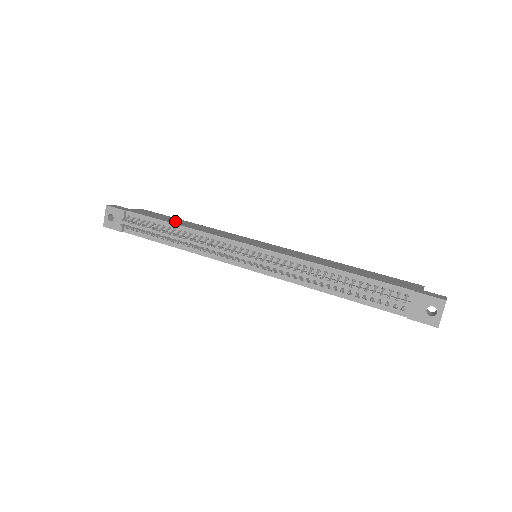
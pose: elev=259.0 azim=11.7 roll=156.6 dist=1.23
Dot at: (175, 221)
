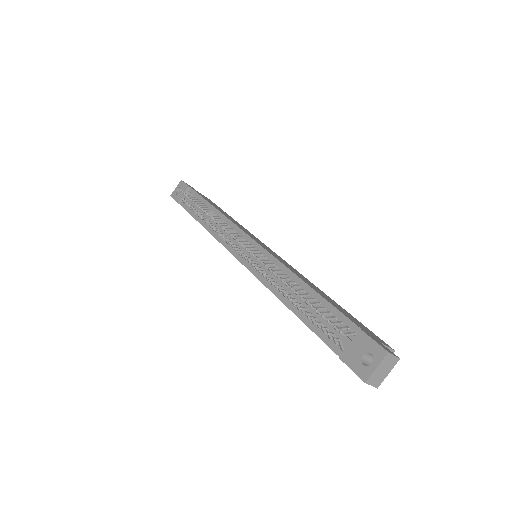
Dot at: occluded
